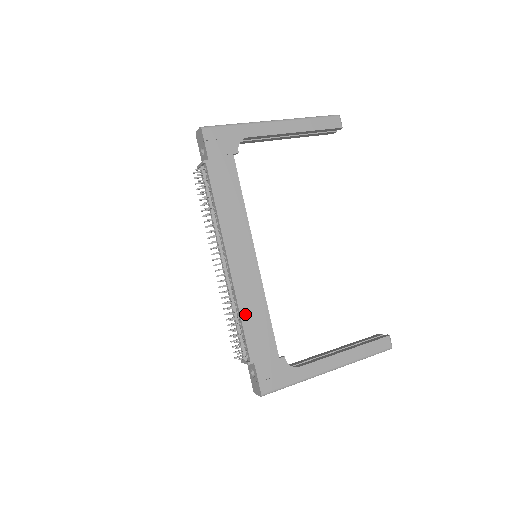
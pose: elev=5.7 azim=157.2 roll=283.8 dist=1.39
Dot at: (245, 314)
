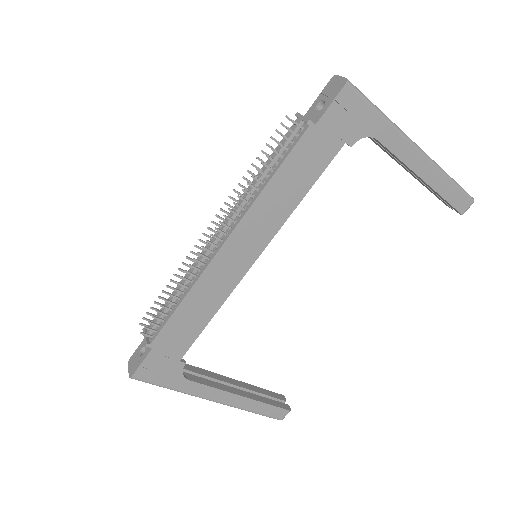
Dot at: (189, 302)
